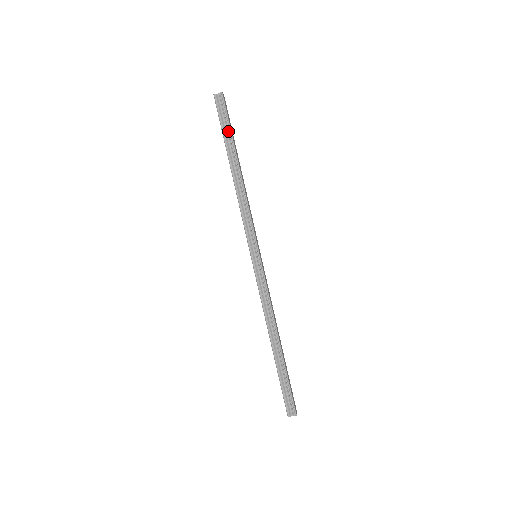
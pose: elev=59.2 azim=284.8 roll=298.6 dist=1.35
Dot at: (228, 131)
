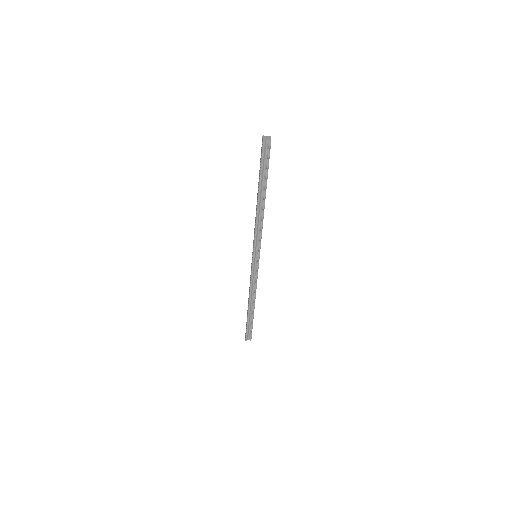
Dot at: (266, 172)
